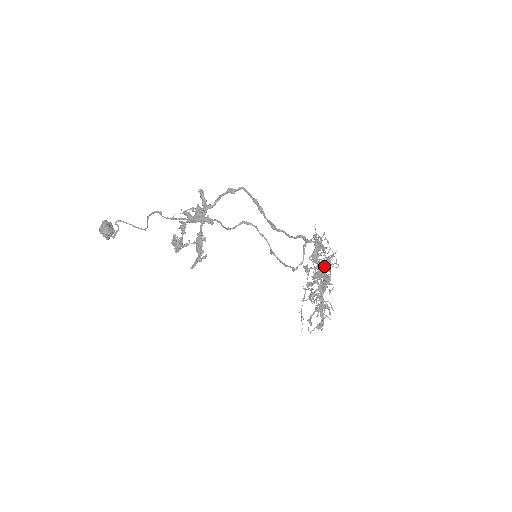
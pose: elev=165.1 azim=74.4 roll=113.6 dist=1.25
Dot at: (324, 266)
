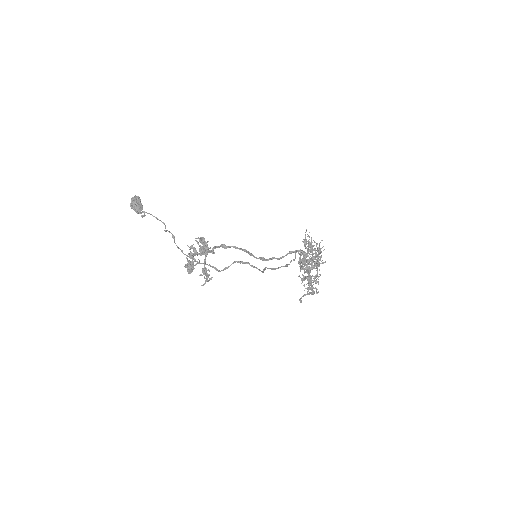
Dot at: (311, 267)
